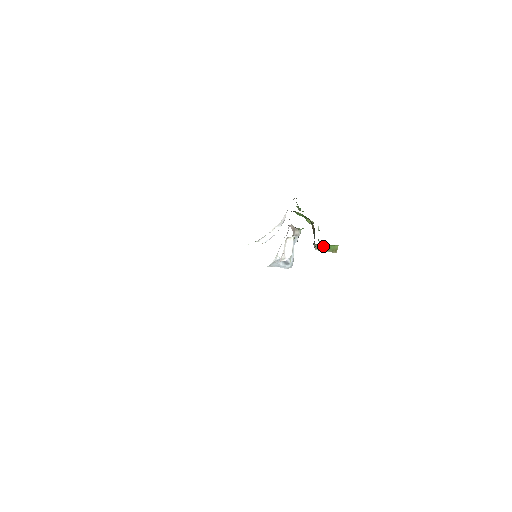
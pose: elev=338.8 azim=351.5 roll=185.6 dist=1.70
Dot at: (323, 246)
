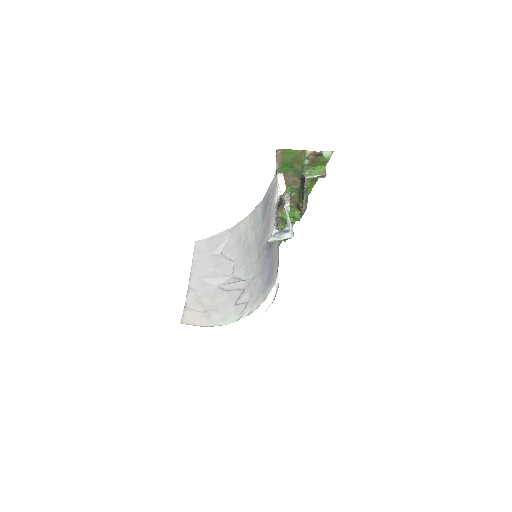
Dot at: (312, 172)
